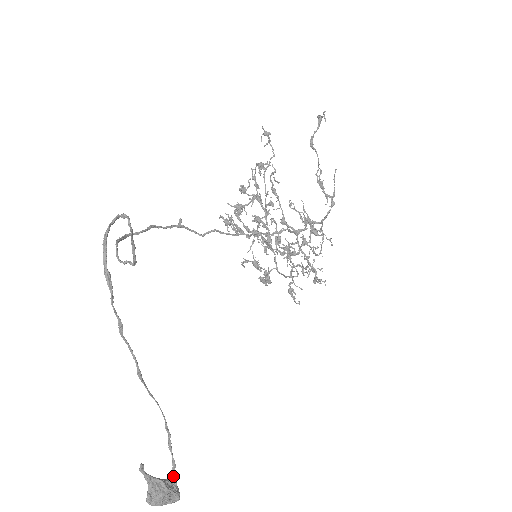
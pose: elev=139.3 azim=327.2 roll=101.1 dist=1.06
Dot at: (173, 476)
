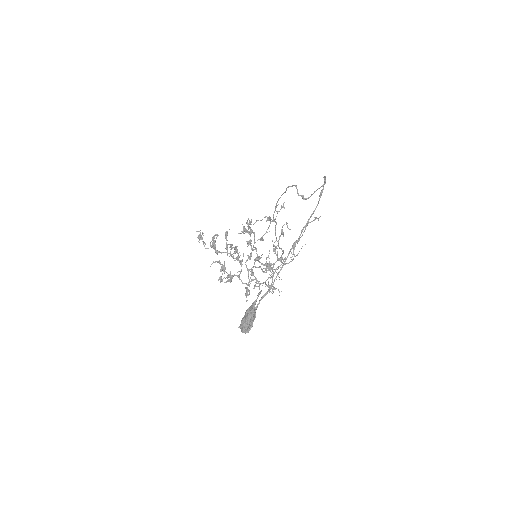
Dot at: occluded
